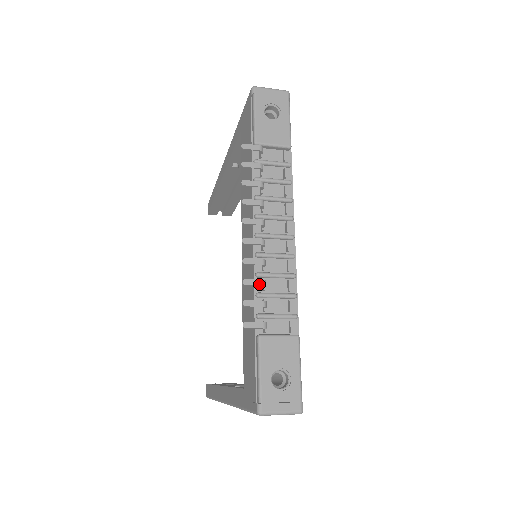
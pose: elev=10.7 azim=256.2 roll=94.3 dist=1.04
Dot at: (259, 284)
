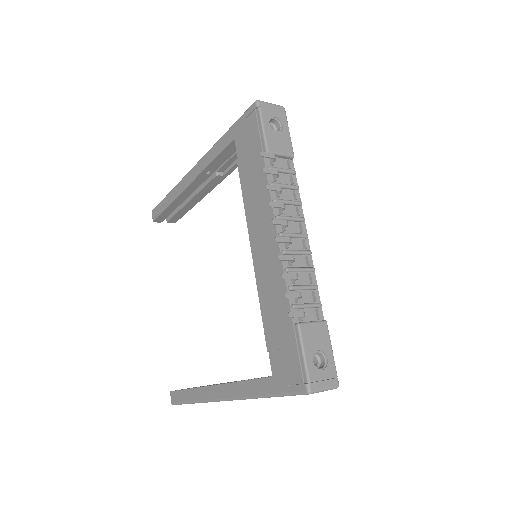
Dot at: (294, 277)
